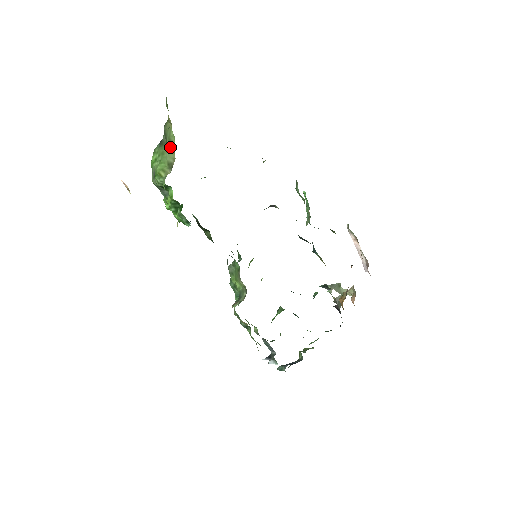
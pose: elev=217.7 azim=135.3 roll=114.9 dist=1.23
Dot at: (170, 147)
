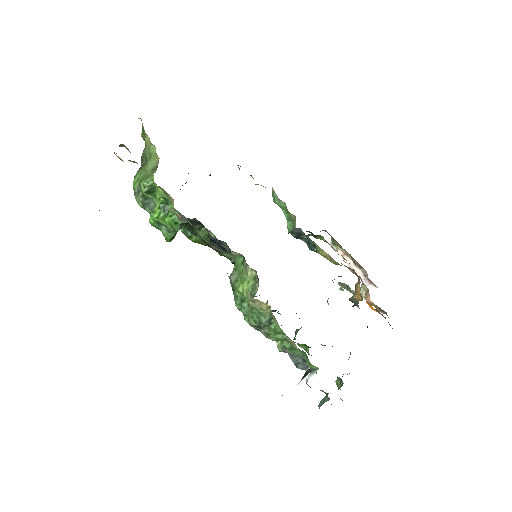
Dot at: (152, 158)
